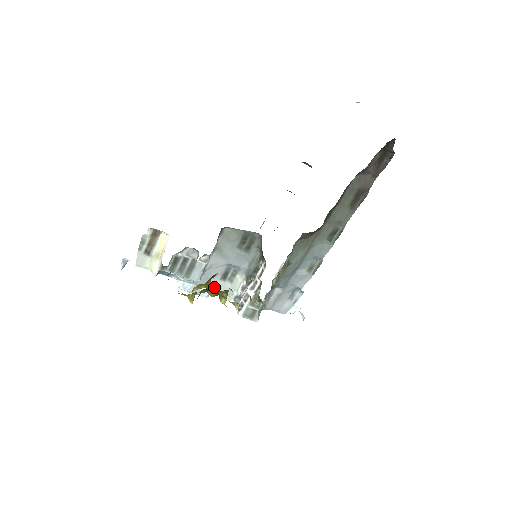
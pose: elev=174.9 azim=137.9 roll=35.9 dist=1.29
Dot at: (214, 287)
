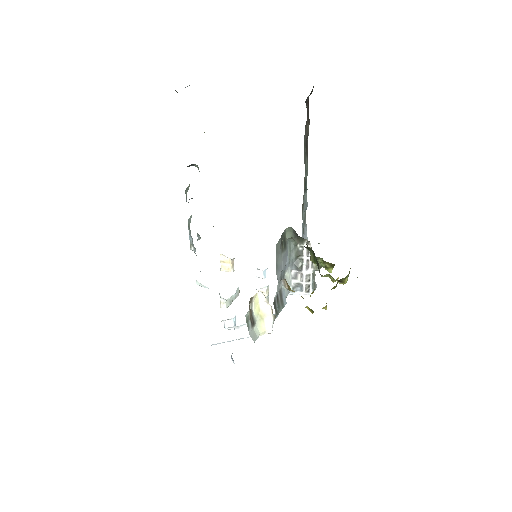
Dot at: occluded
